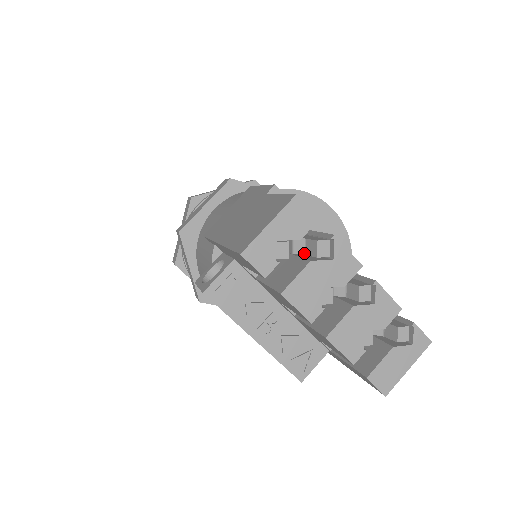
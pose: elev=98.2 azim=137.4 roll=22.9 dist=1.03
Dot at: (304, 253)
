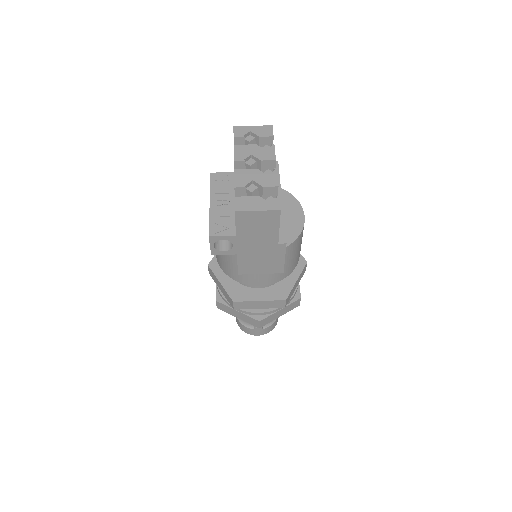
Dot at: occluded
